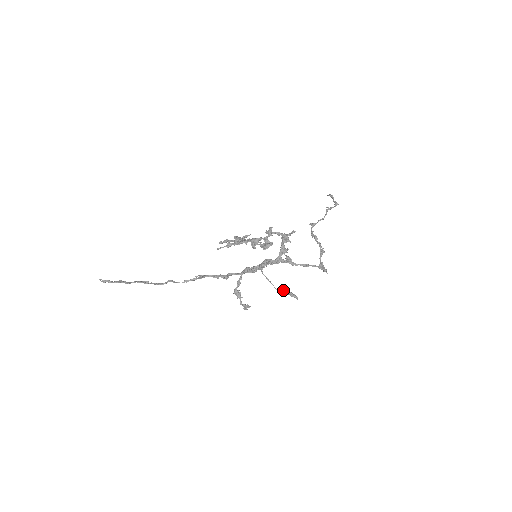
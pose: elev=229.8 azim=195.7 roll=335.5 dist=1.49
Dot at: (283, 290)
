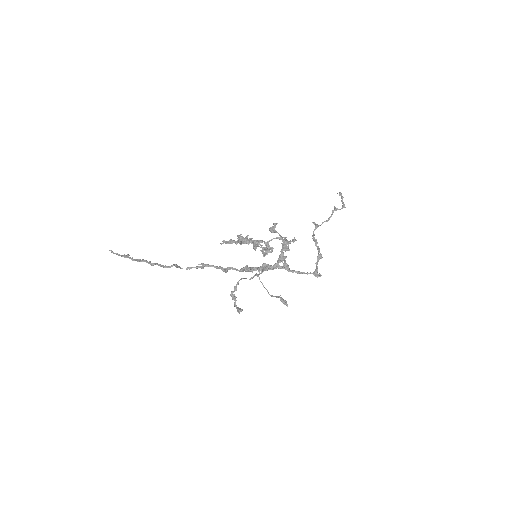
Dot at: (276, 296)
